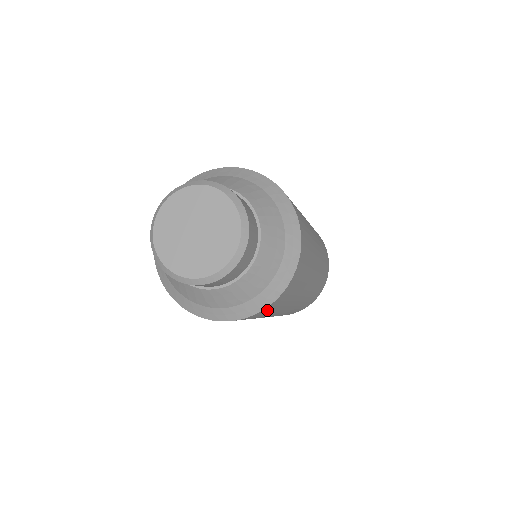
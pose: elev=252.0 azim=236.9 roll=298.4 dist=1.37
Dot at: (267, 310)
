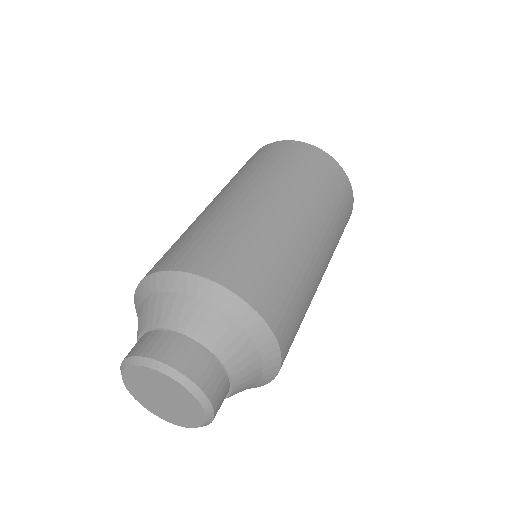
Dot at: occluded
